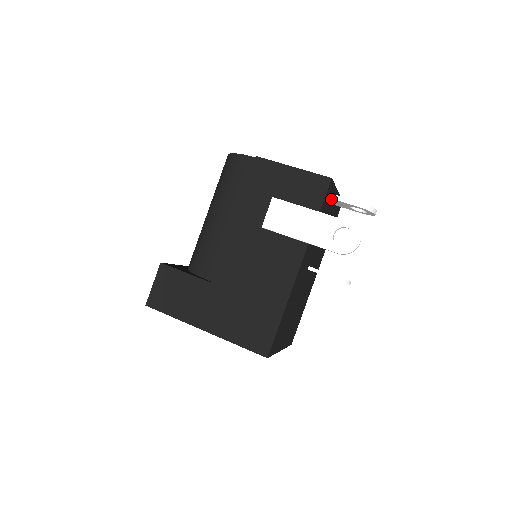
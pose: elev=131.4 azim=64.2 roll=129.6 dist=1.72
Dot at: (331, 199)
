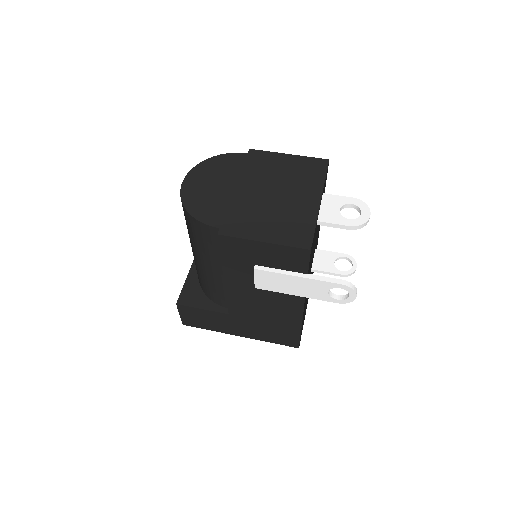
Dot at: occluded
